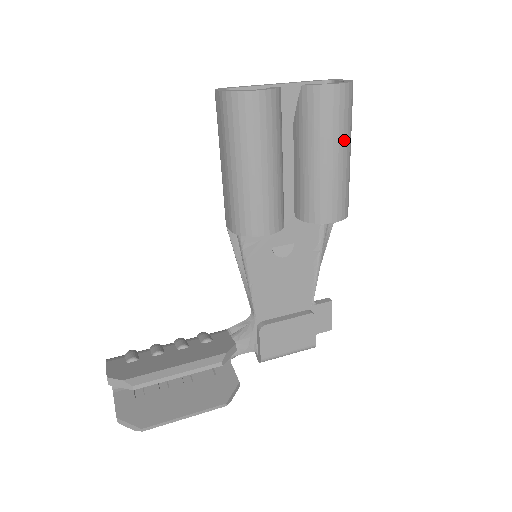
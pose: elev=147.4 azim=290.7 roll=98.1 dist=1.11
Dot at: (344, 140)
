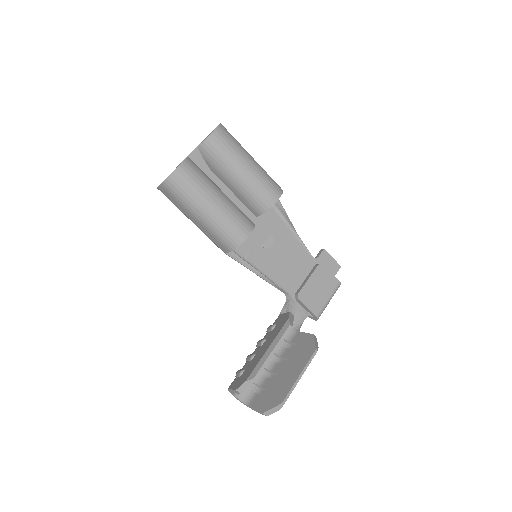
Dot at: (243, 154)
